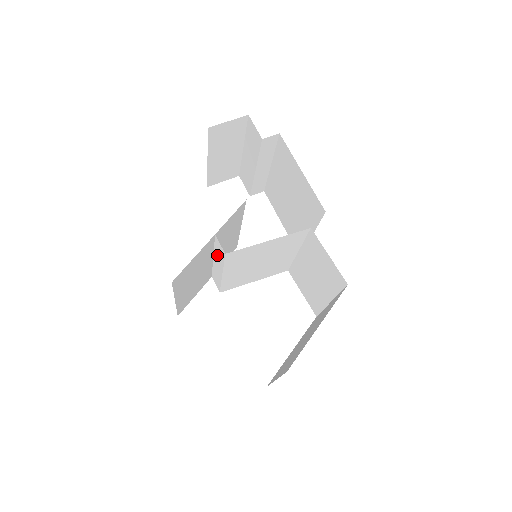
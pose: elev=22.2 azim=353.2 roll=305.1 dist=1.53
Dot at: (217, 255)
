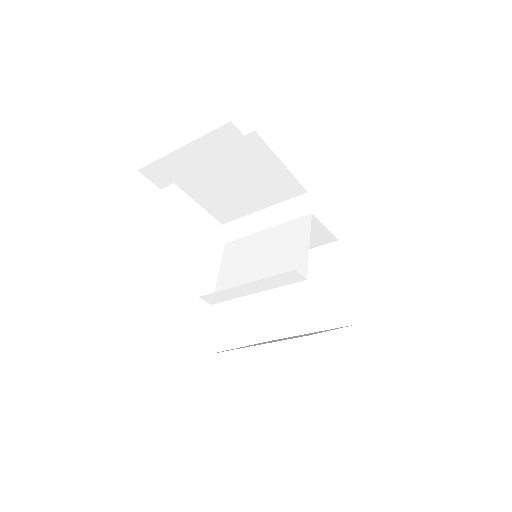
Dot at: (269, 282)
